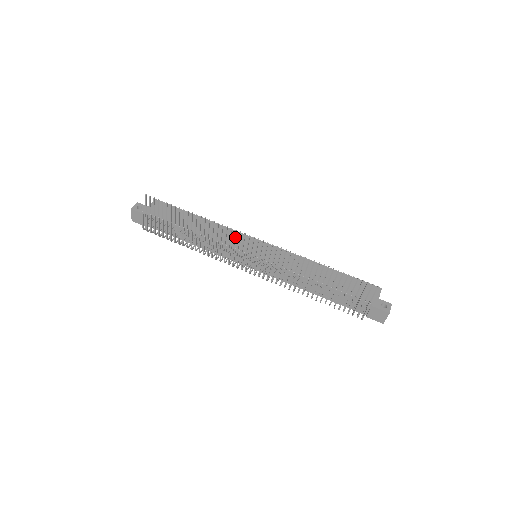
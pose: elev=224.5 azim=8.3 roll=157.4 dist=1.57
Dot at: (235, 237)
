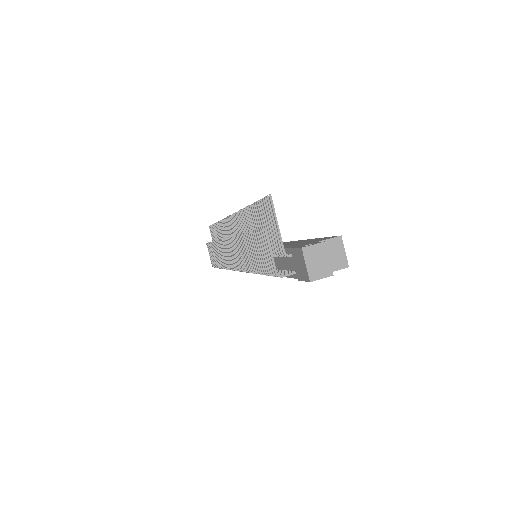
Dot at: (228, 229)
